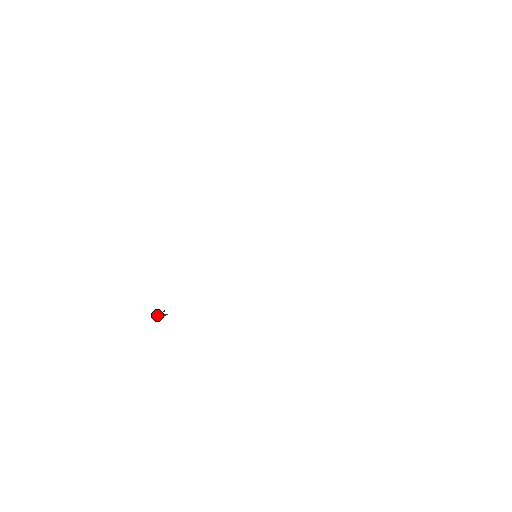
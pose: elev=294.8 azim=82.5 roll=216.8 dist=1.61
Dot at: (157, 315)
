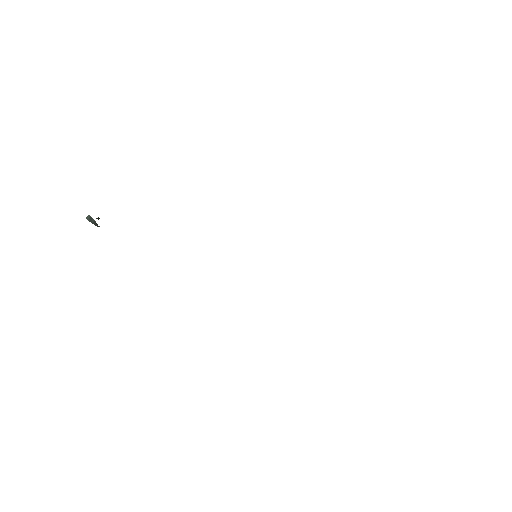
Dot at: (87, 217)
